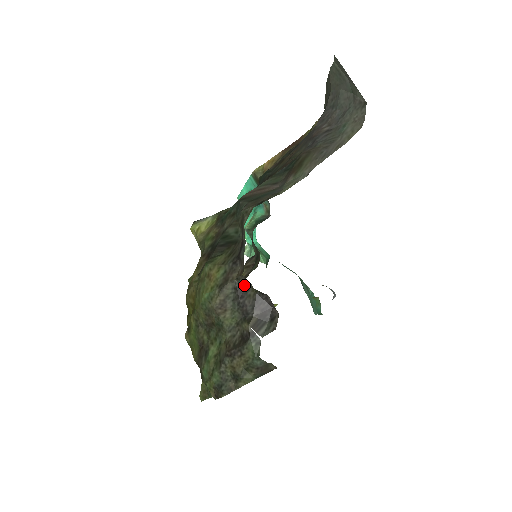
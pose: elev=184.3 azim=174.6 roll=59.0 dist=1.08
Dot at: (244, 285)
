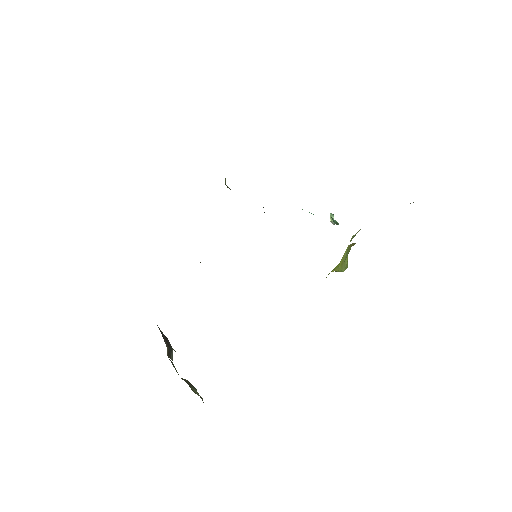
Dot at: occluded
